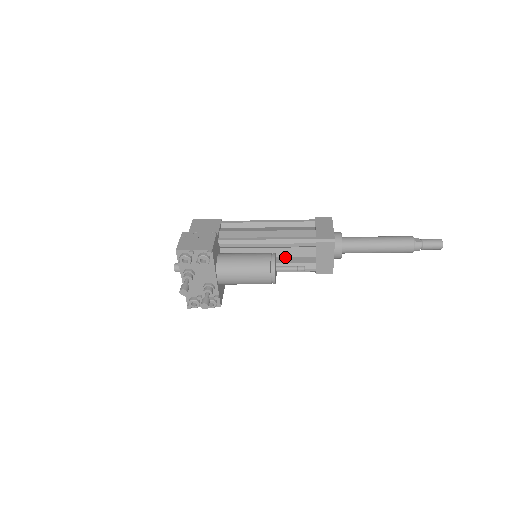
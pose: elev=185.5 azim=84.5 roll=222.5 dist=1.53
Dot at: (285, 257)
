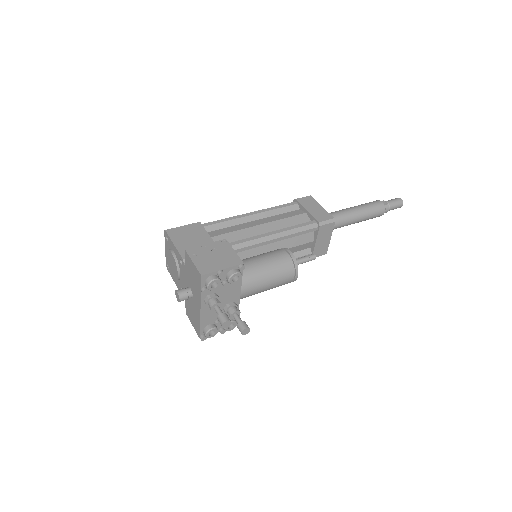
Dot at: occluded
